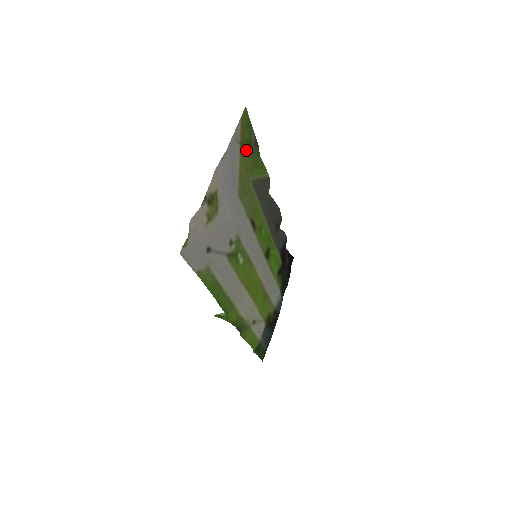
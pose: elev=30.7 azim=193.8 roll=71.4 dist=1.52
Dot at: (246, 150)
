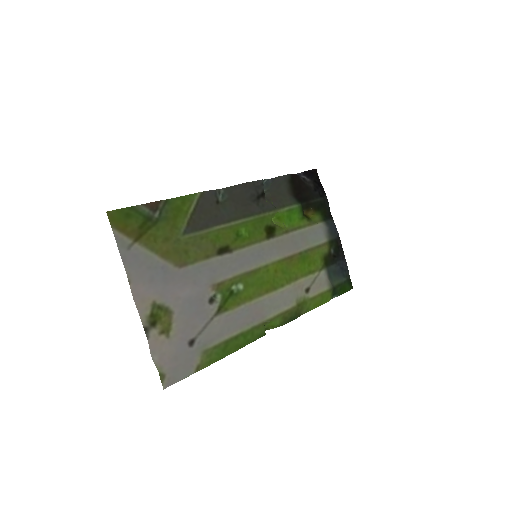
Dot at: (148, 231)
